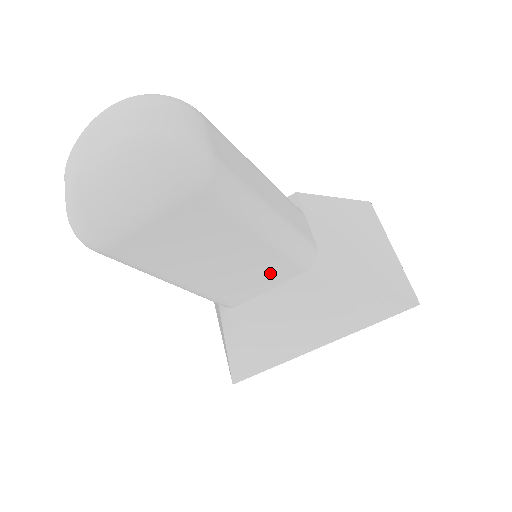
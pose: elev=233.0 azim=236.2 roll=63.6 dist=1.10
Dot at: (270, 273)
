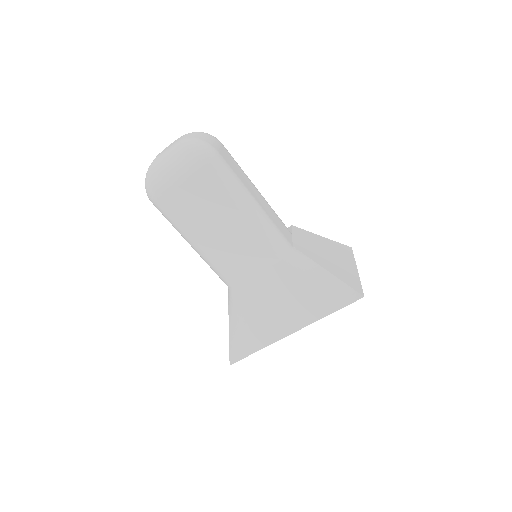
Dot at: (256, 253)
